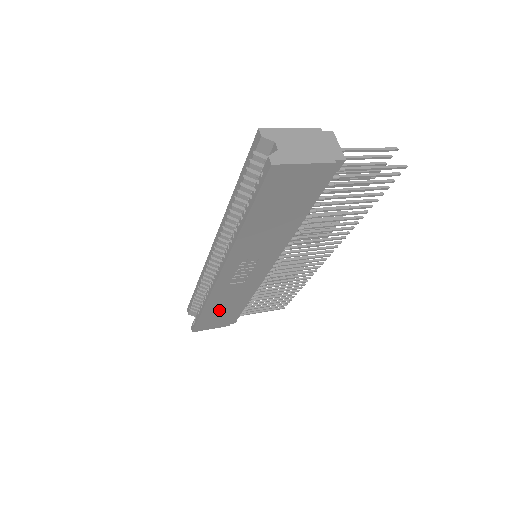
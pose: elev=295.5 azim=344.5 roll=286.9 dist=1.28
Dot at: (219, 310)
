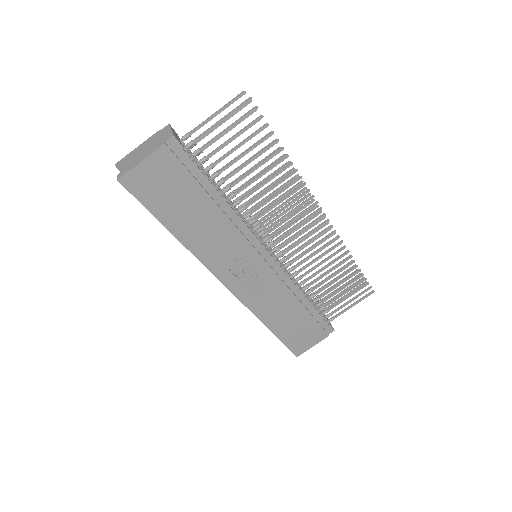
Dot at: (287, 323)
